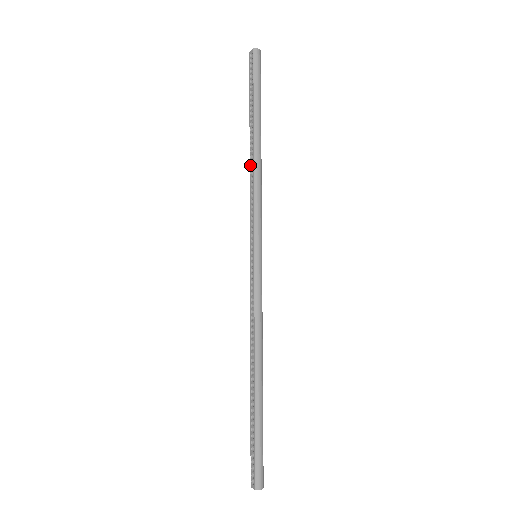
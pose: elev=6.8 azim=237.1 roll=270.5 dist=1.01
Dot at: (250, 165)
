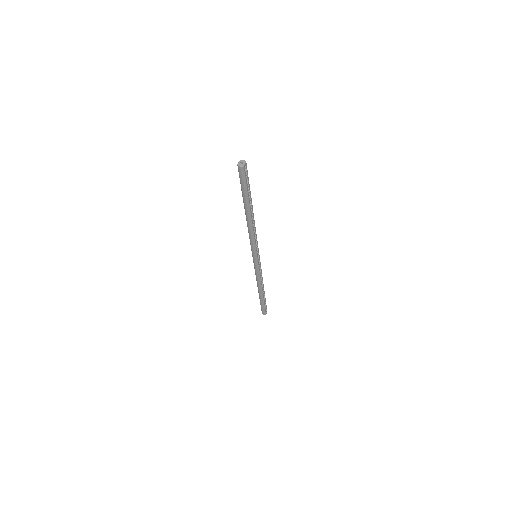
Dot at: occluded
